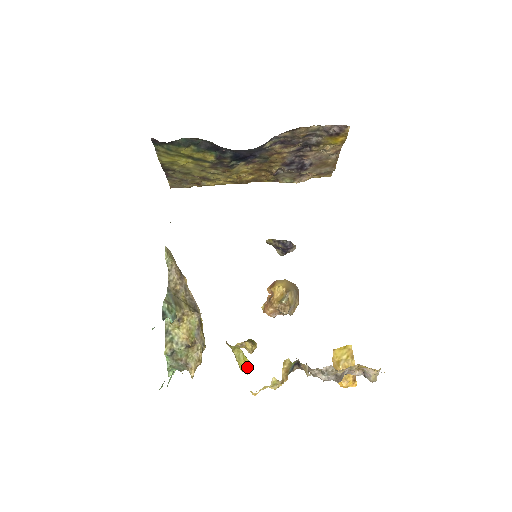
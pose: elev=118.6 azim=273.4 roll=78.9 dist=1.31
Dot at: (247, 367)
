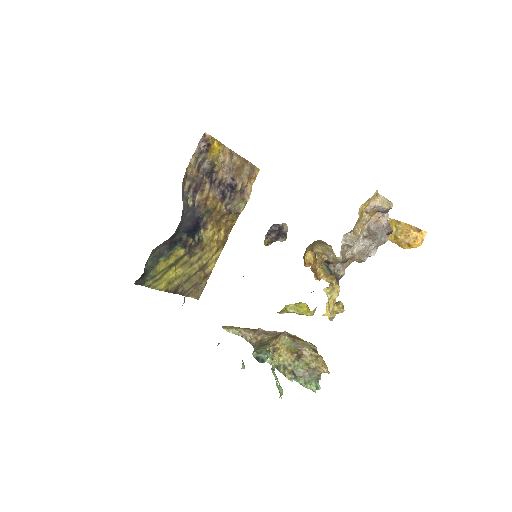
Dot at: (306, 308)
